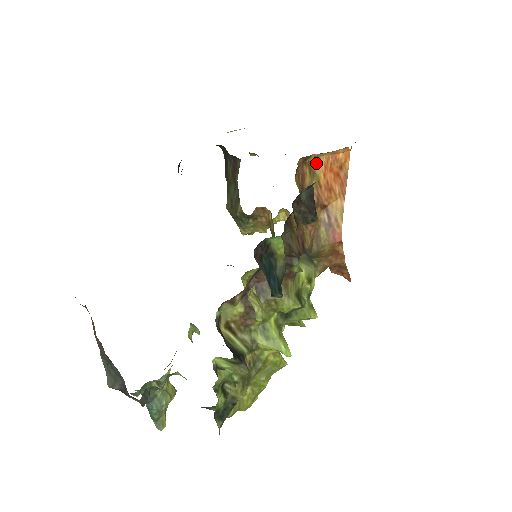
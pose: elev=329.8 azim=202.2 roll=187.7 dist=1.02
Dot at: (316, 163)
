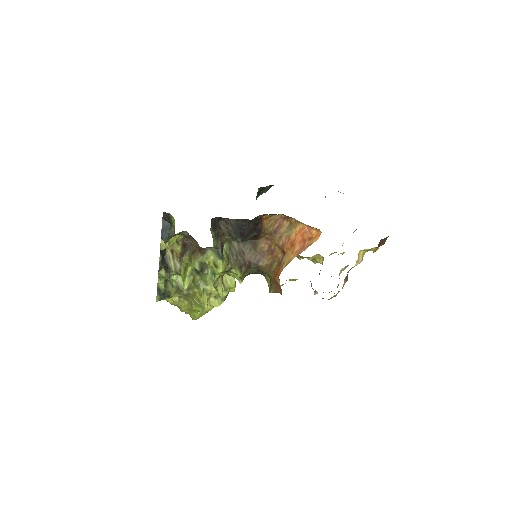
Dot at: (295, 225)
